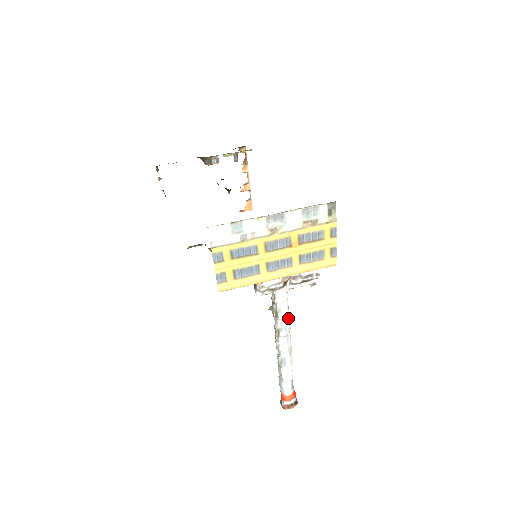
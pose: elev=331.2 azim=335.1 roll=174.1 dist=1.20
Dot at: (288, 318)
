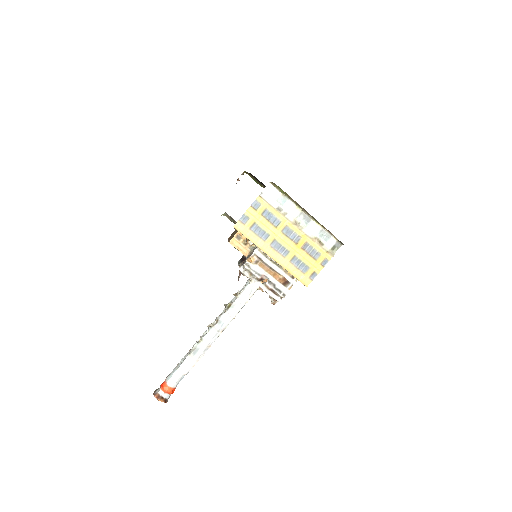
Dot at: (232, 318)
